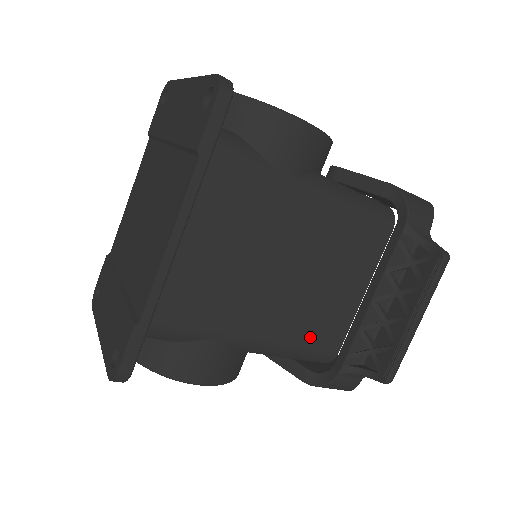
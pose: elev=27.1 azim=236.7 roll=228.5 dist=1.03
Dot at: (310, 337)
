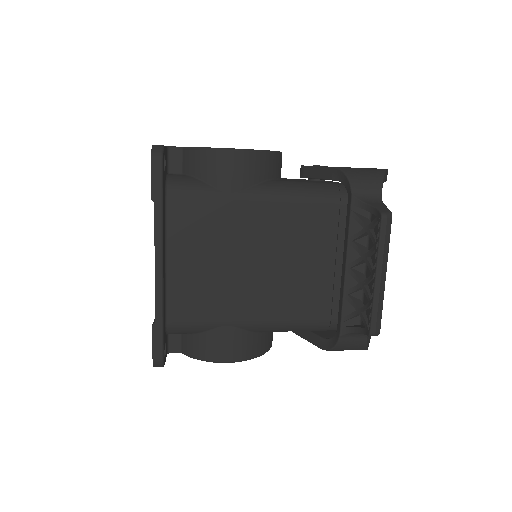
Dot at: (308, 310)
